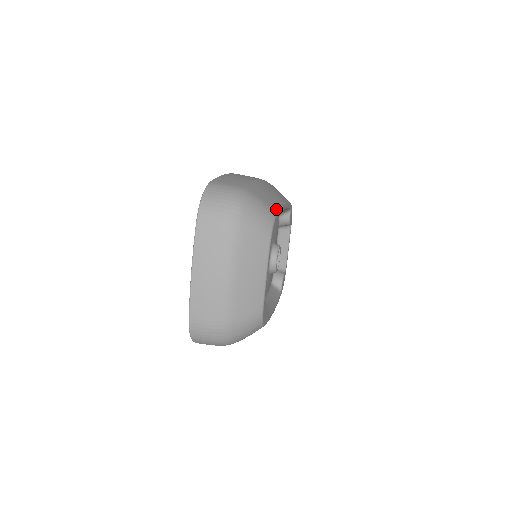
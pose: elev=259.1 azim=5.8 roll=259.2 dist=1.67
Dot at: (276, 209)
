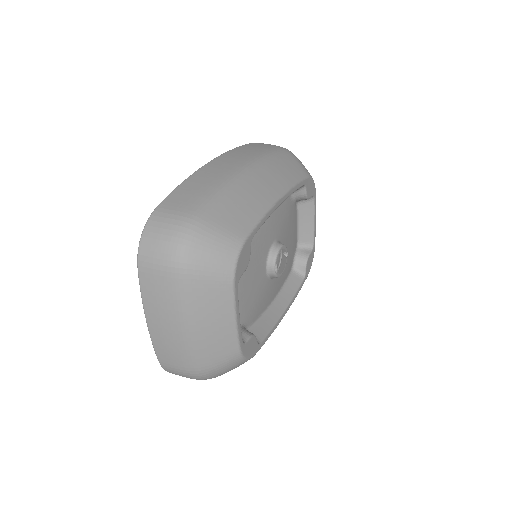
Dot at: (247, 231)
